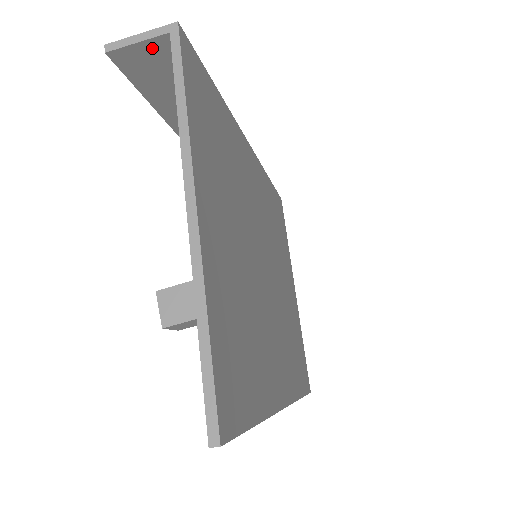
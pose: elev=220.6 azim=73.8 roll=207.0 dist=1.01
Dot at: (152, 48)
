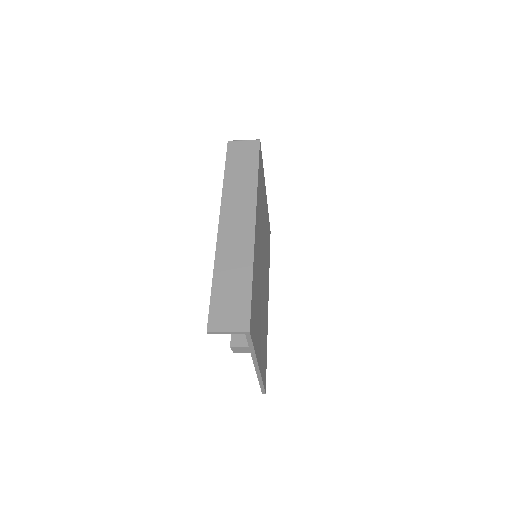
Dot at: (232, 328)
